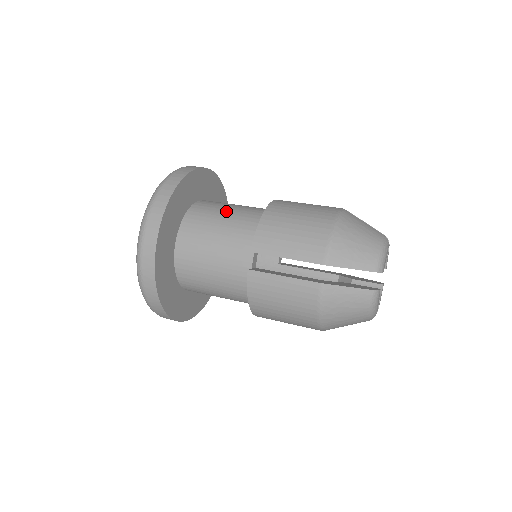
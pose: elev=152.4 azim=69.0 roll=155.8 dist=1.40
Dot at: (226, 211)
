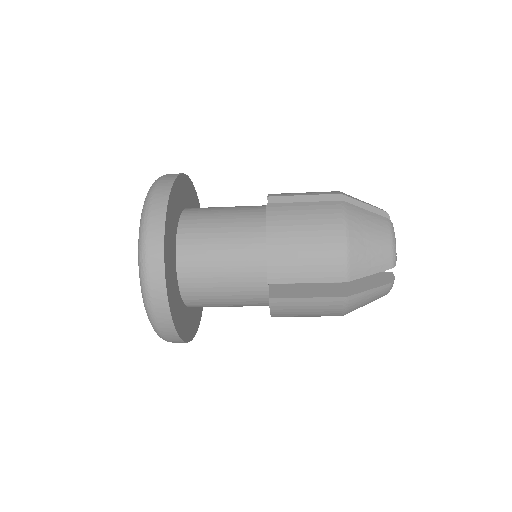
Dot at: occluded
